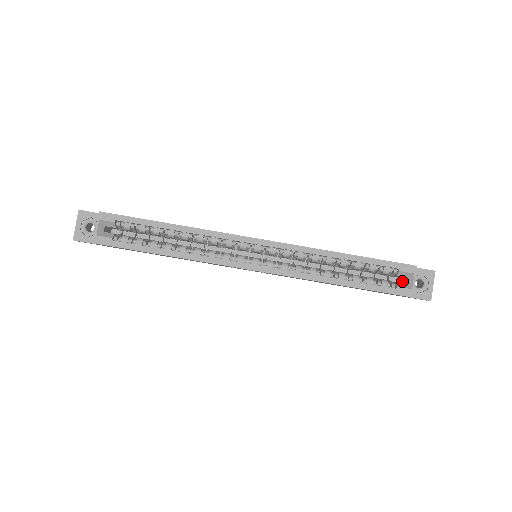
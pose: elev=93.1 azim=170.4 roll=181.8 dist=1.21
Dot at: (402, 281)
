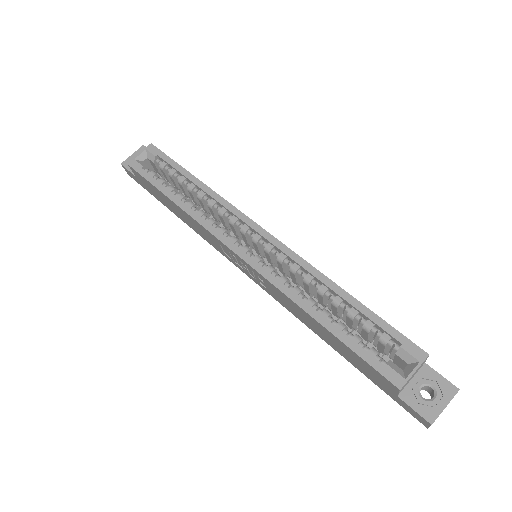
Dot at: occluded
